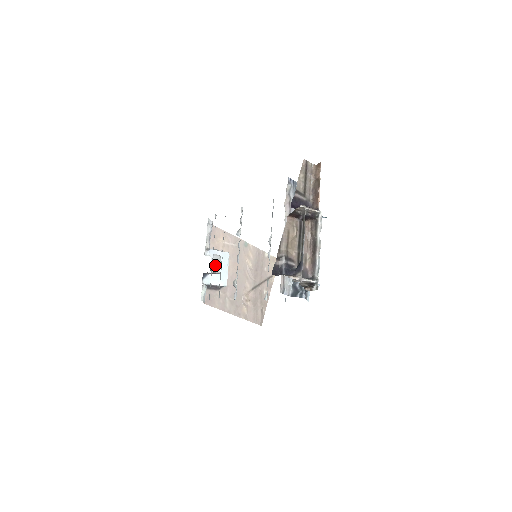
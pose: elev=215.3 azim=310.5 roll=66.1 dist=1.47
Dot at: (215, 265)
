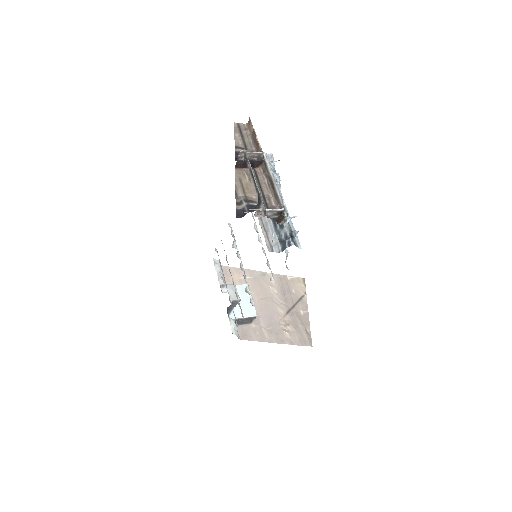
Dot at: (232, 293)
